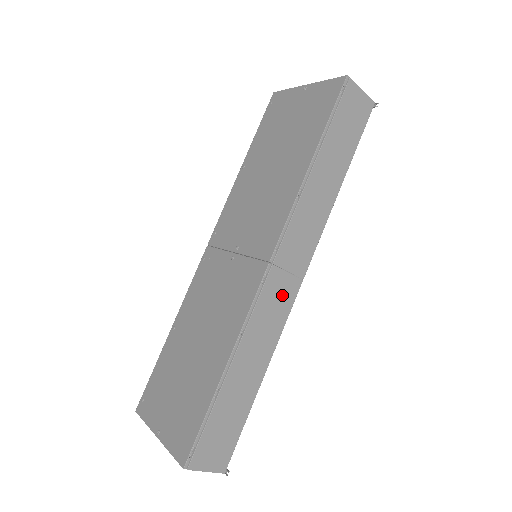
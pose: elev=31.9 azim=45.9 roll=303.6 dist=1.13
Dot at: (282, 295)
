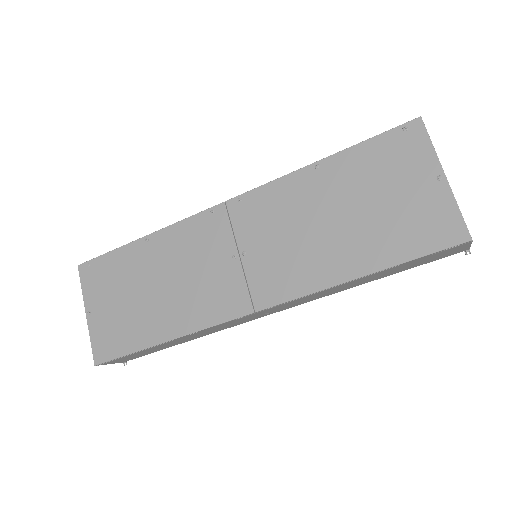
Dot at: (247, 320)
